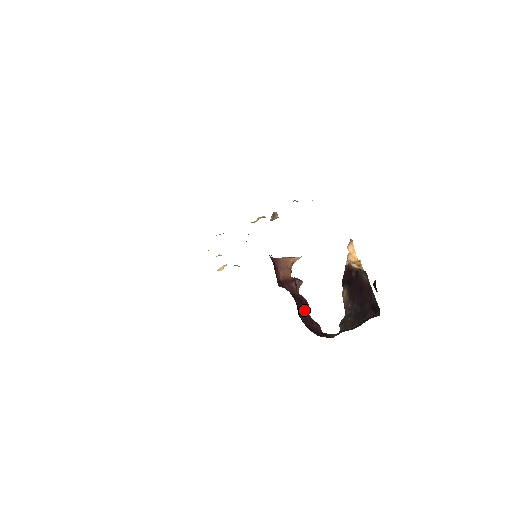
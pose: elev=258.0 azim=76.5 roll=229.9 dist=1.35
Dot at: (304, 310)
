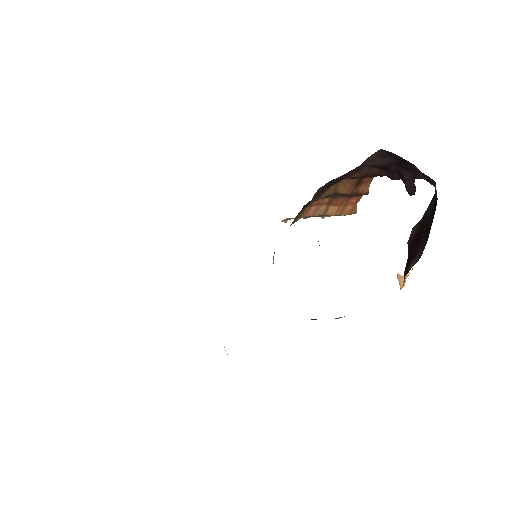
Dot at: occluded
